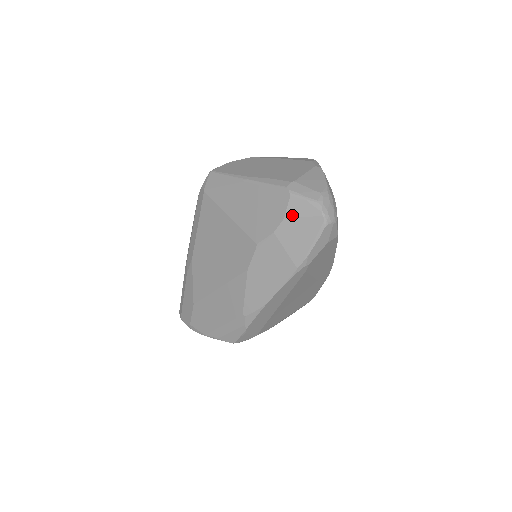
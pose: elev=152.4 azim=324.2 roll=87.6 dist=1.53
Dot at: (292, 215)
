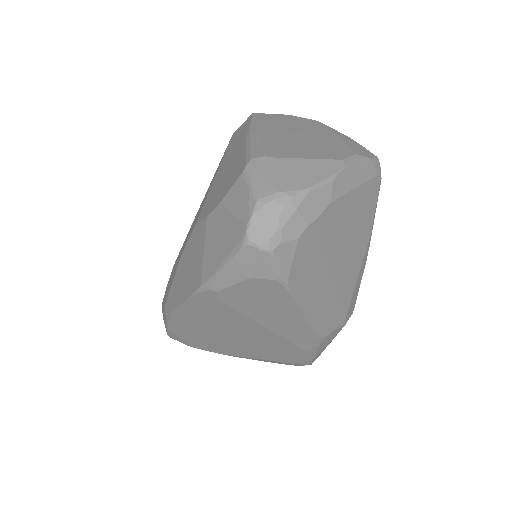
Dot at: (228, 203)
